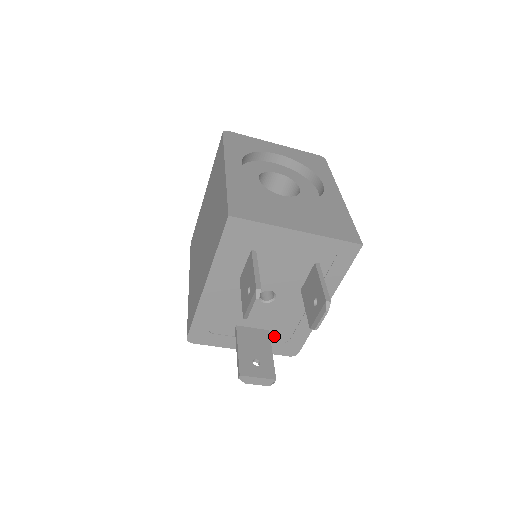
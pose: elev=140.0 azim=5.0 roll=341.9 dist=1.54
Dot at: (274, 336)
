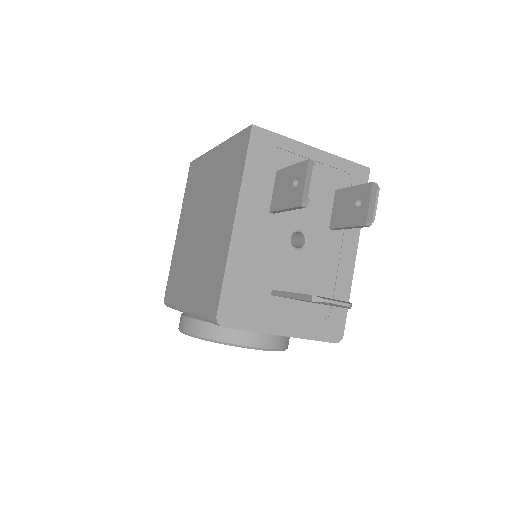
Dot at: (314, 307)
